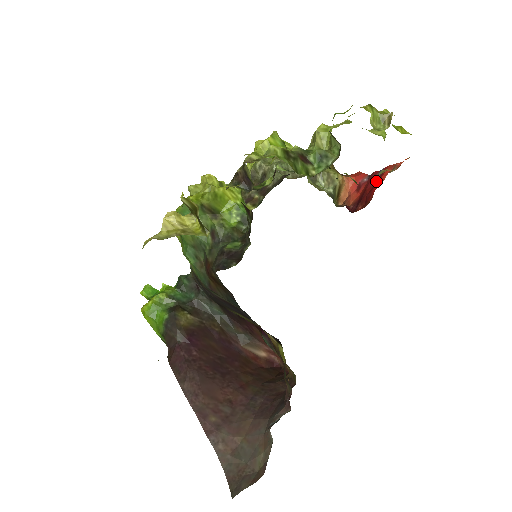
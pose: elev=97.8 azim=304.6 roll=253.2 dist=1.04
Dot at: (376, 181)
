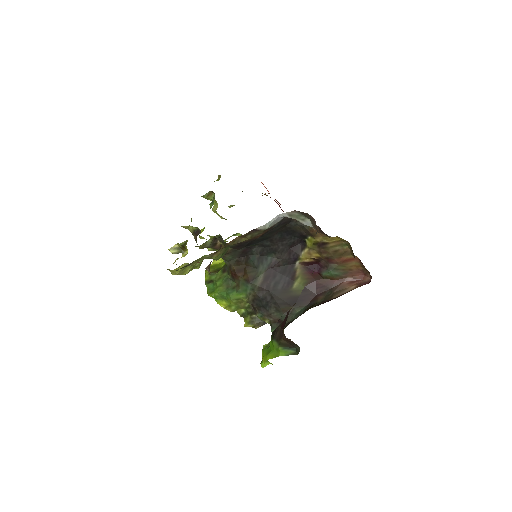
Dot at: (280, 204)
